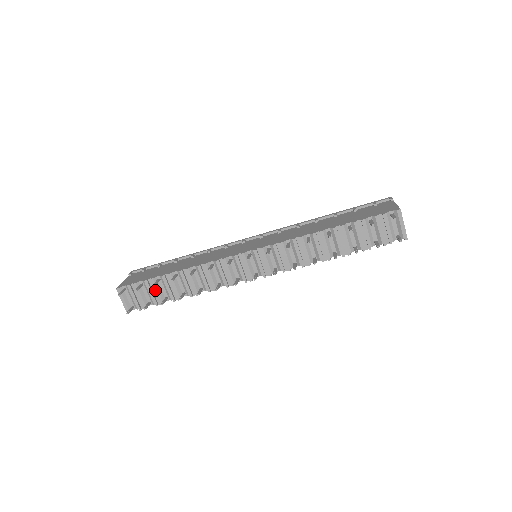
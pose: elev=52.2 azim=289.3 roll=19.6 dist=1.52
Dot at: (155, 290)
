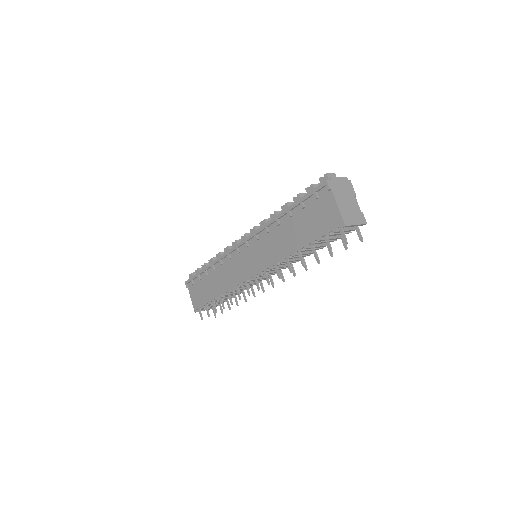
Dot at: (217, 303)
